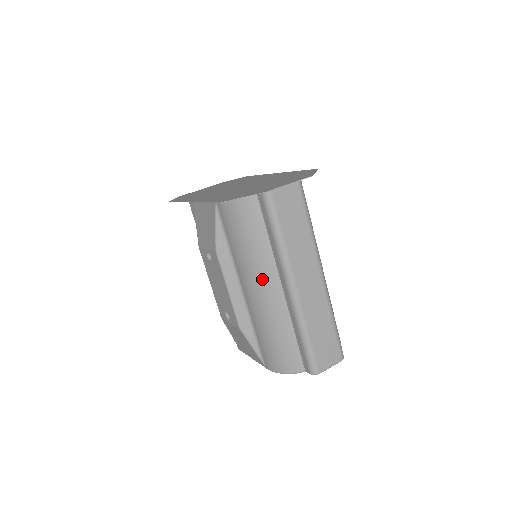
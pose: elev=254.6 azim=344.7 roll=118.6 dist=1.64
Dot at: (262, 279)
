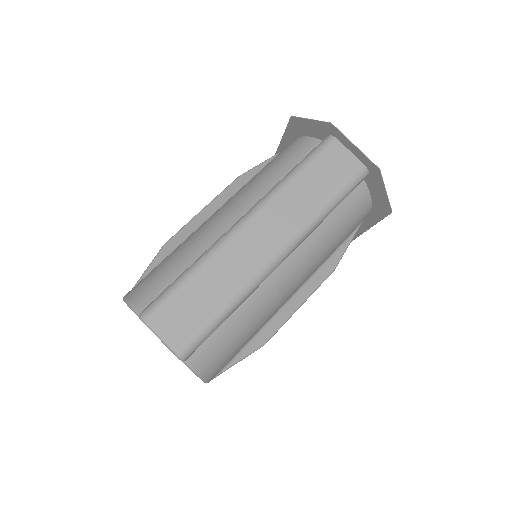
Dot at: (236, 204)
